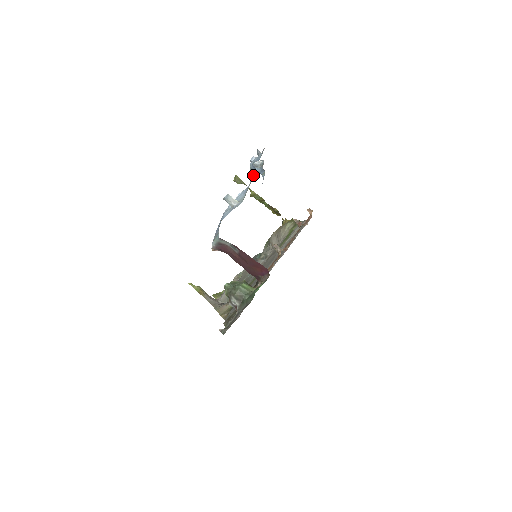
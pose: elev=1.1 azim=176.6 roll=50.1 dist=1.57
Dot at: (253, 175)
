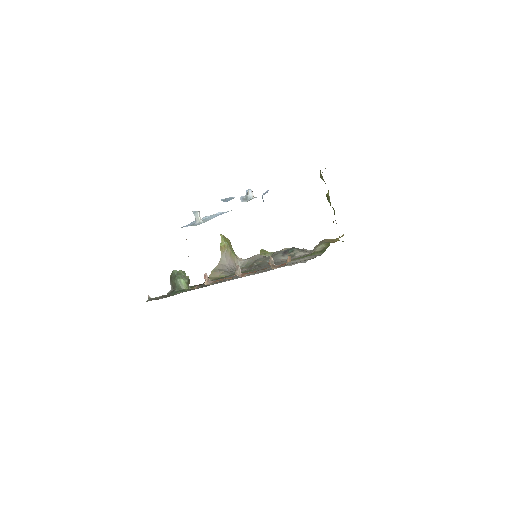
Dot at: occluded
